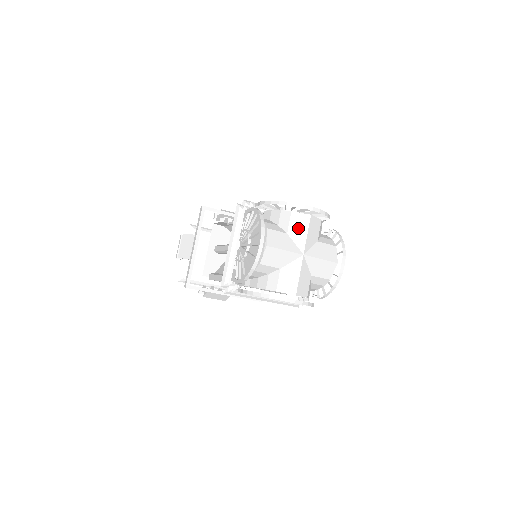
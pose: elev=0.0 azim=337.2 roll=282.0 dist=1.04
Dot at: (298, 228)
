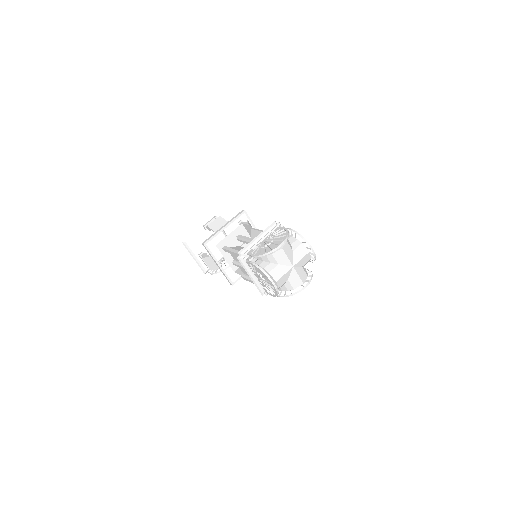
Dot at: (300, 253)
